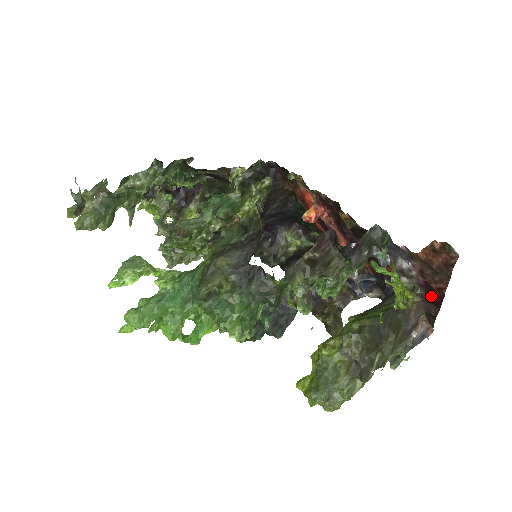
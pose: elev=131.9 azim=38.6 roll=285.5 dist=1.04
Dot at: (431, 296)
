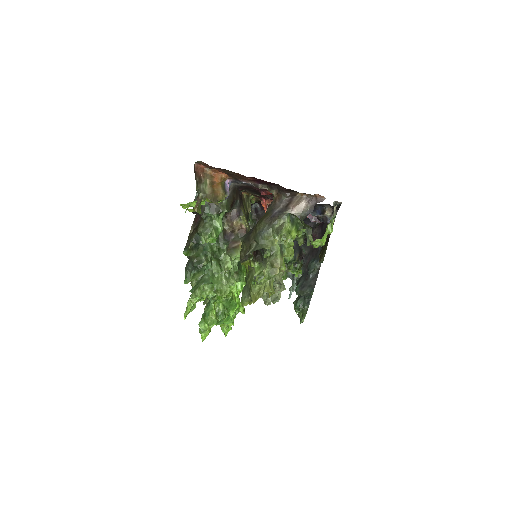
Dot at: (266, 183)
